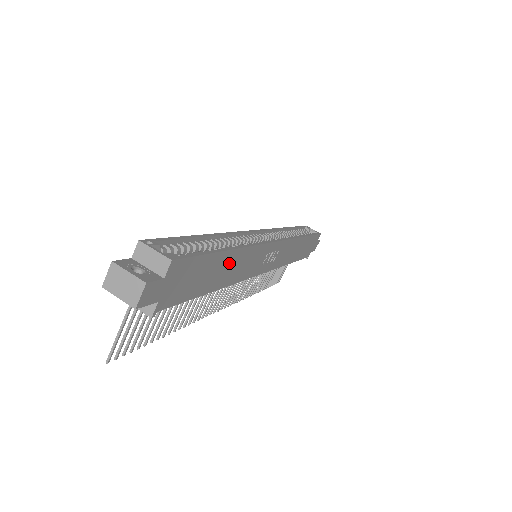
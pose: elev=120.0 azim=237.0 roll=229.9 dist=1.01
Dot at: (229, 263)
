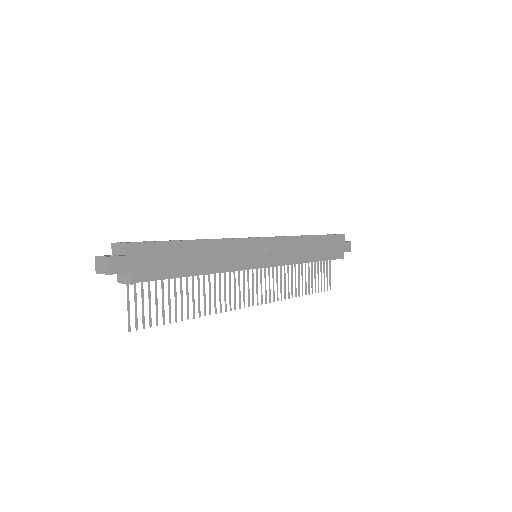
Dot at: (201, 251)
